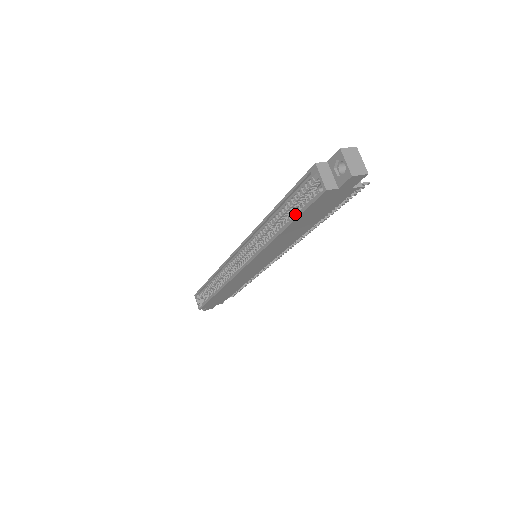
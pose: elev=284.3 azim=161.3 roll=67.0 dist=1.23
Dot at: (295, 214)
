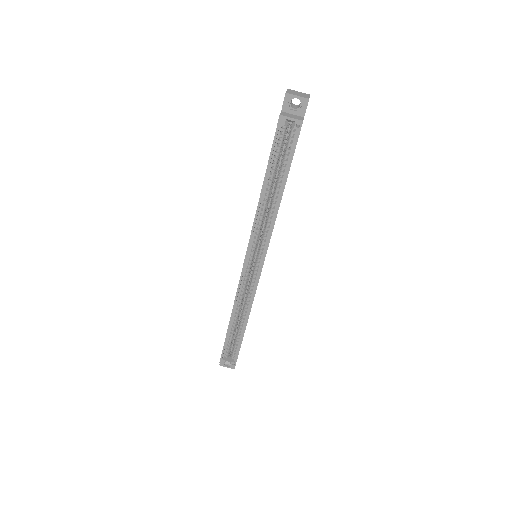
Dot at: (285, 168)
